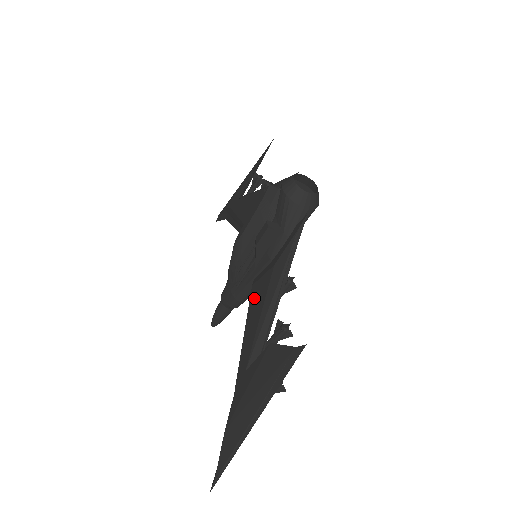
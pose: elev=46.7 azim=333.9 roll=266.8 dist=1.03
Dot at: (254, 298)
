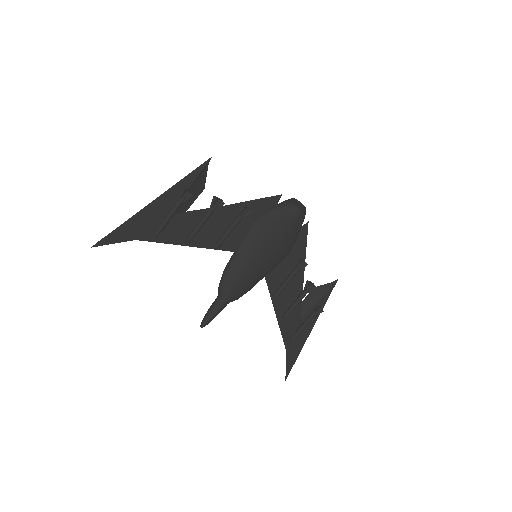
Dot at: occluded
